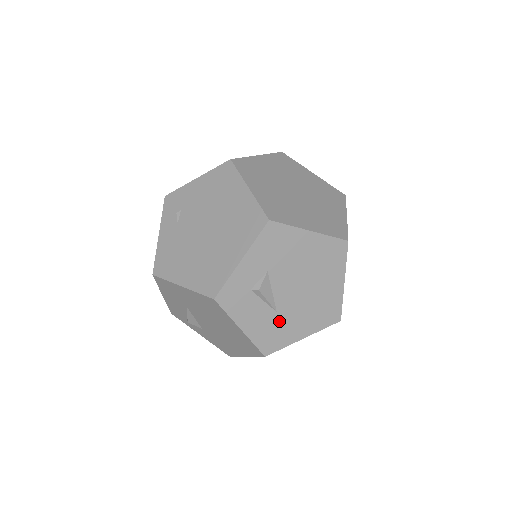
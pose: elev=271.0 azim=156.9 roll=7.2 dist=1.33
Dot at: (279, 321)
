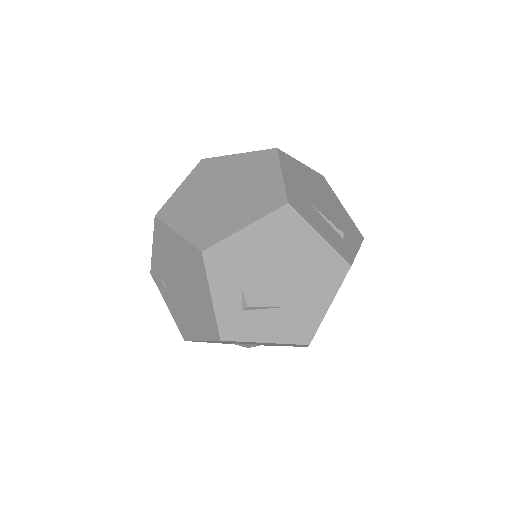
Dot at: (293, 312)
